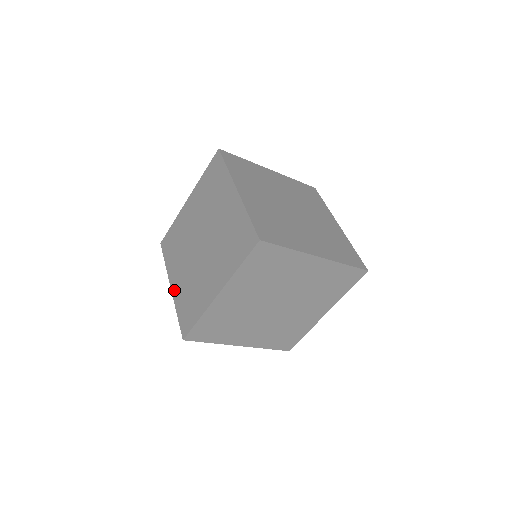
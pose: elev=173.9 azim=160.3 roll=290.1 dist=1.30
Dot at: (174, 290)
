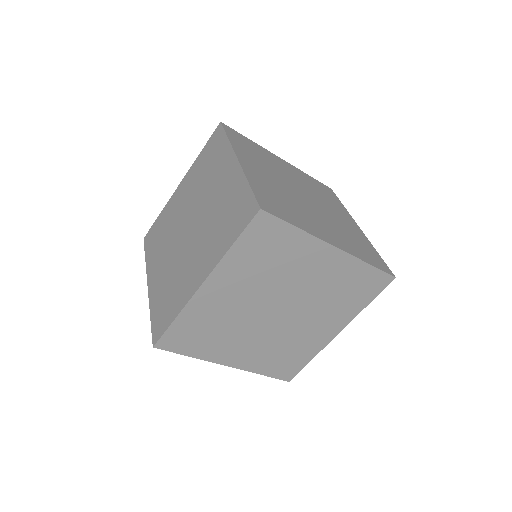
Dot at: (175, 195)
